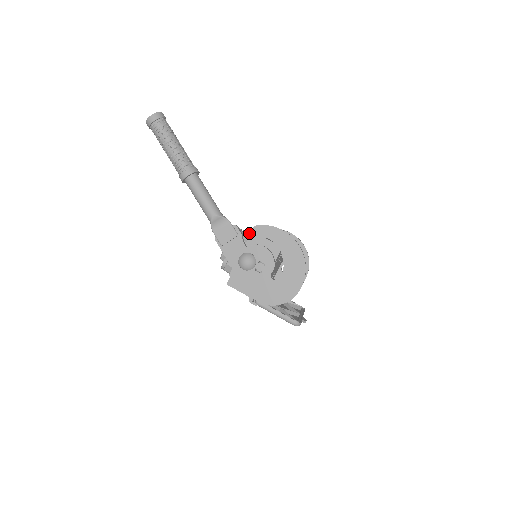
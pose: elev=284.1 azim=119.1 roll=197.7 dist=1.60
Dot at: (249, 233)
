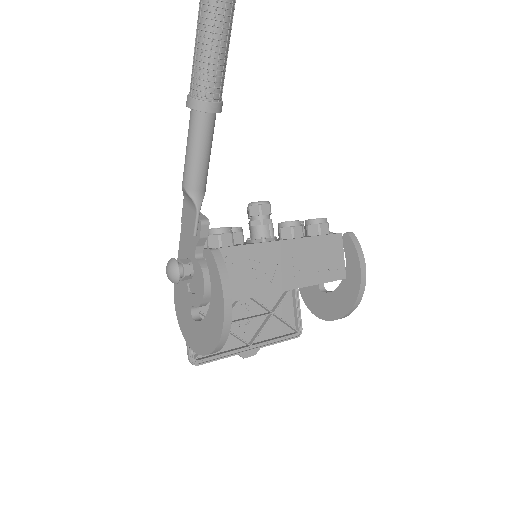
Dot at: (270, 228)
